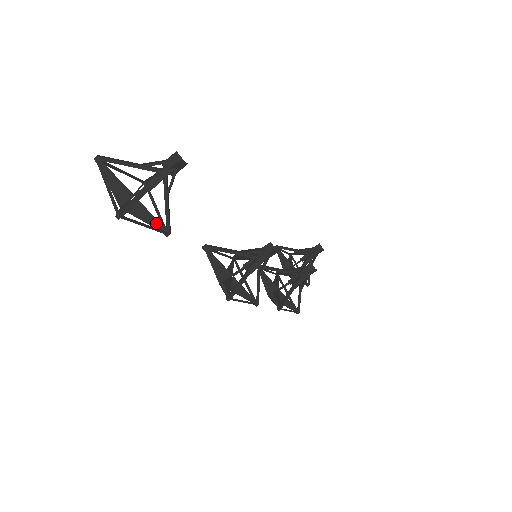
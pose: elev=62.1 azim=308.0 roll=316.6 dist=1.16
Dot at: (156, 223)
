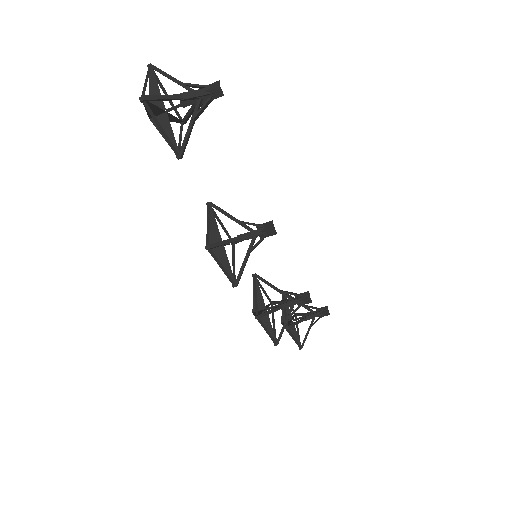
Dot at: (173, 143)
